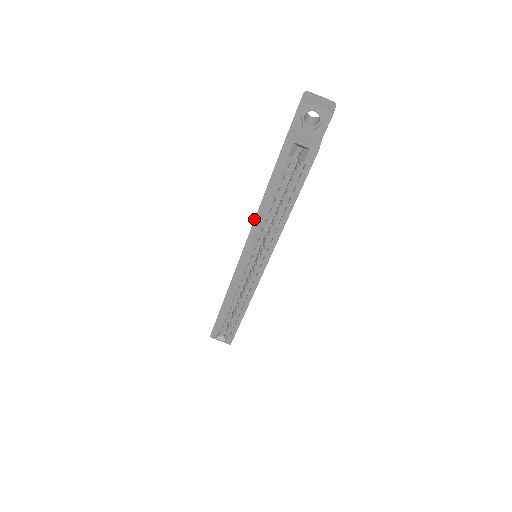
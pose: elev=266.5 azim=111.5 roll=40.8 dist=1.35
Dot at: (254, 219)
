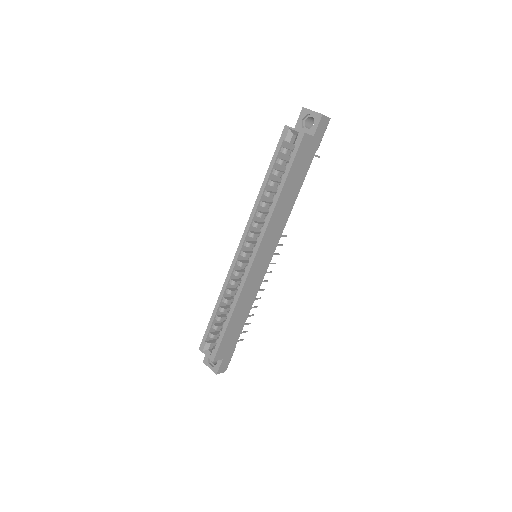
Dot at: (255, 201)
